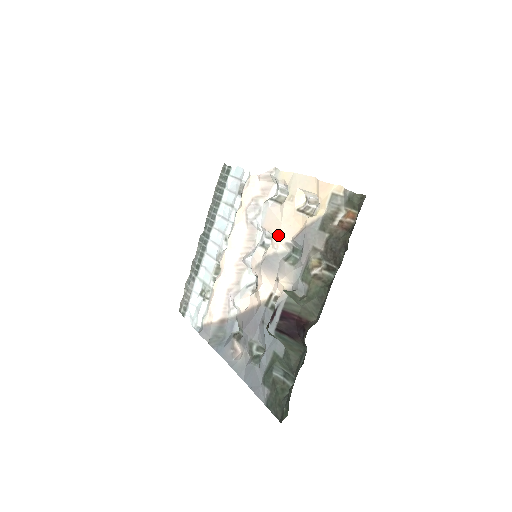
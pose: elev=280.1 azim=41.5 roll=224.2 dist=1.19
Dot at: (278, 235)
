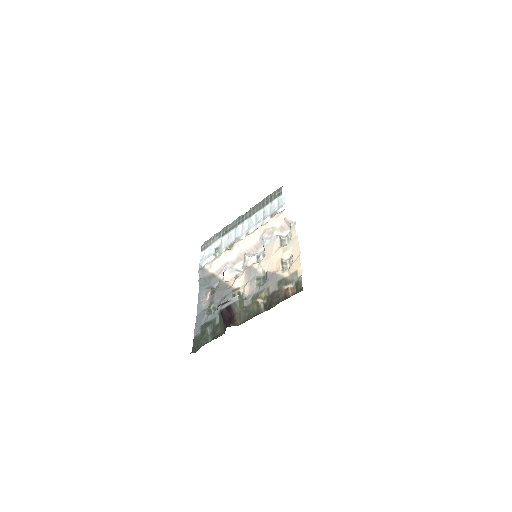
Dot at: (265, 262)
